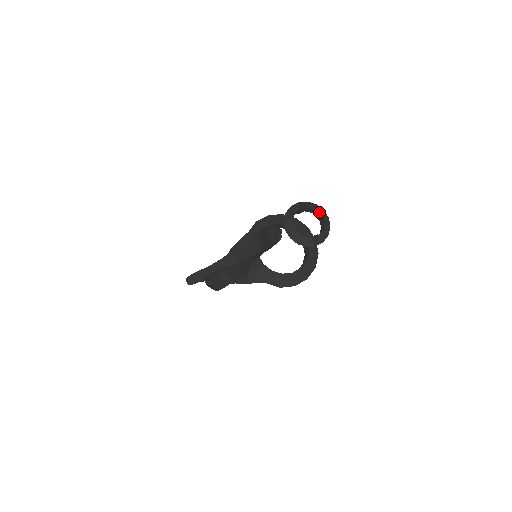
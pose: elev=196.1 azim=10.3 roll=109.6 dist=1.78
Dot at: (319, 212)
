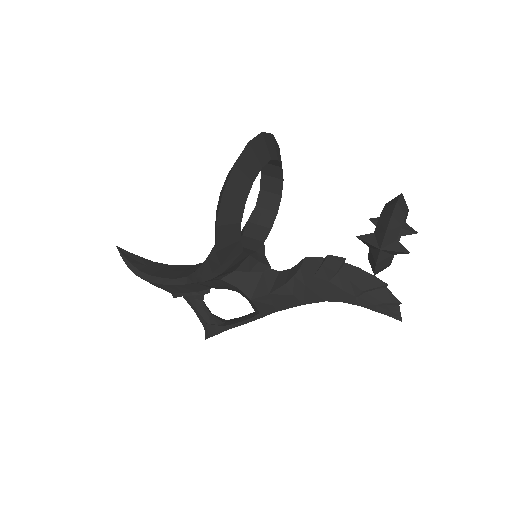
Dot at: (402, 217)
